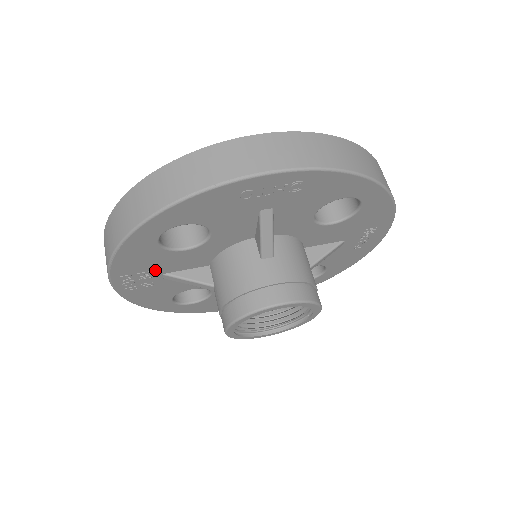
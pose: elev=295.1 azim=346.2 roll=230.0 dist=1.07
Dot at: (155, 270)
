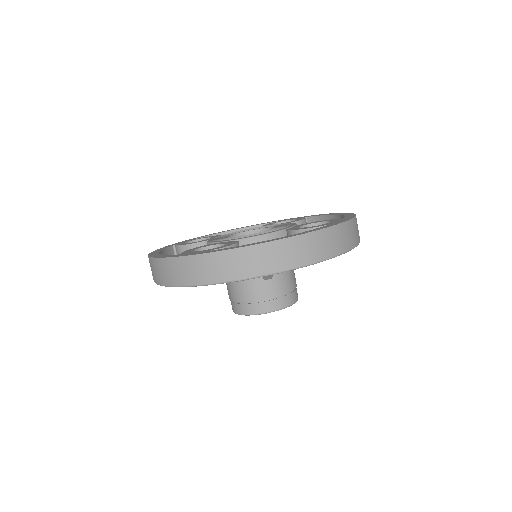
Dot at: occluded
